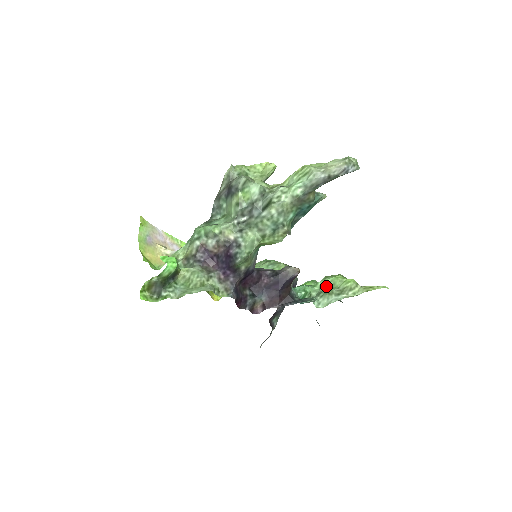
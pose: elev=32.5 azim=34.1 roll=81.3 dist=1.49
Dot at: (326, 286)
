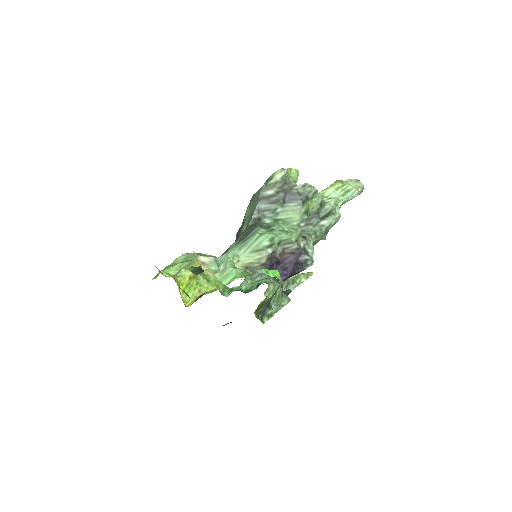
Dot at: occluded
